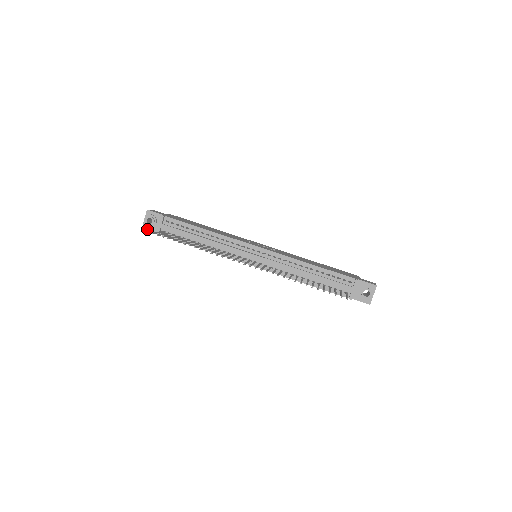
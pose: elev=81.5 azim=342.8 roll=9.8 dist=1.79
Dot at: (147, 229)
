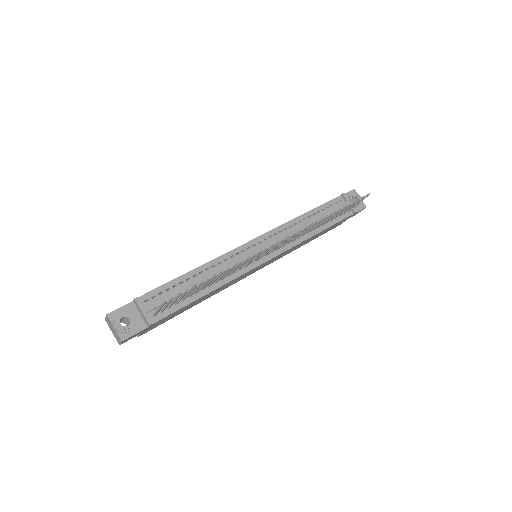
Dot at: (129, 336)
